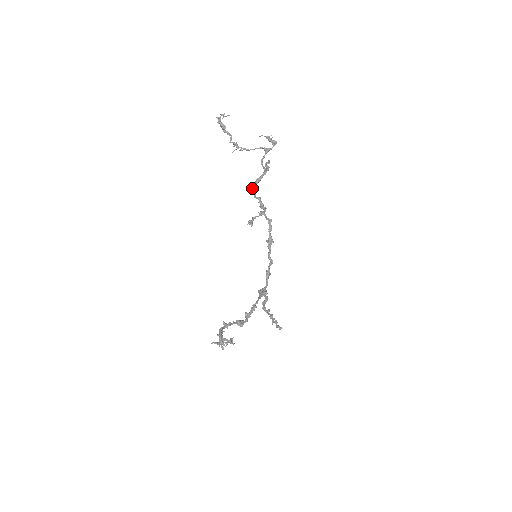
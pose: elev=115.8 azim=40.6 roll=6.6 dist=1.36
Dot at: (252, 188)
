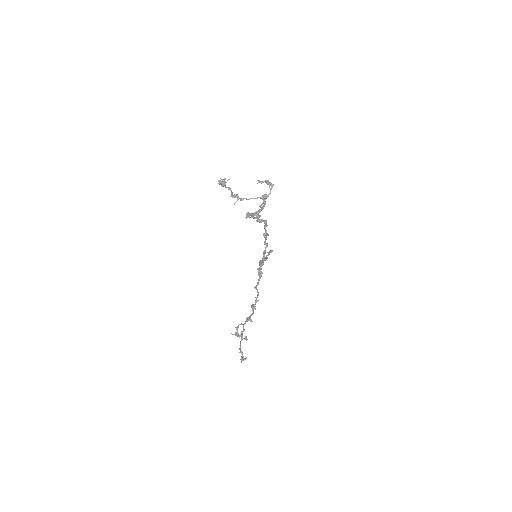
Dot at: (251, 215)
